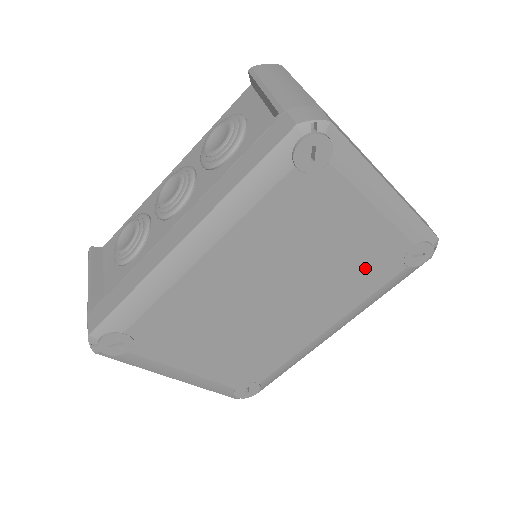
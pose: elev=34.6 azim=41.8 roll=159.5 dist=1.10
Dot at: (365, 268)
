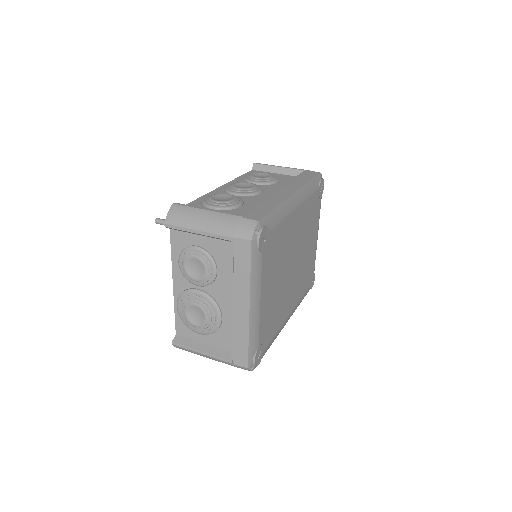
Dot at: (306, 273)
